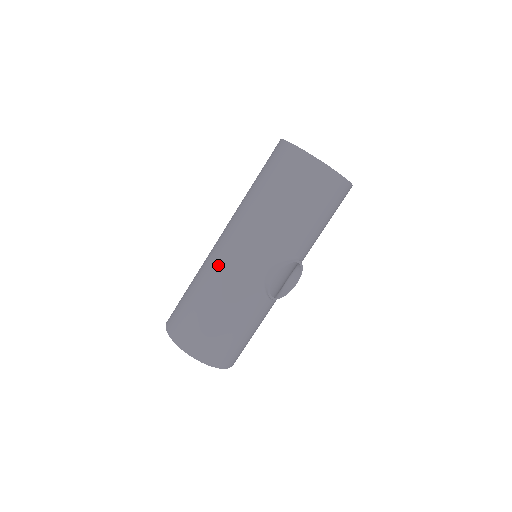
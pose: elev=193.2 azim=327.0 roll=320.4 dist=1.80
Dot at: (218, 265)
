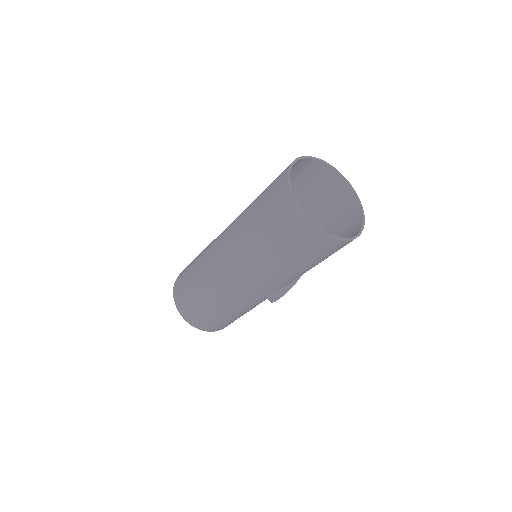
Dot at: (223, 288)
